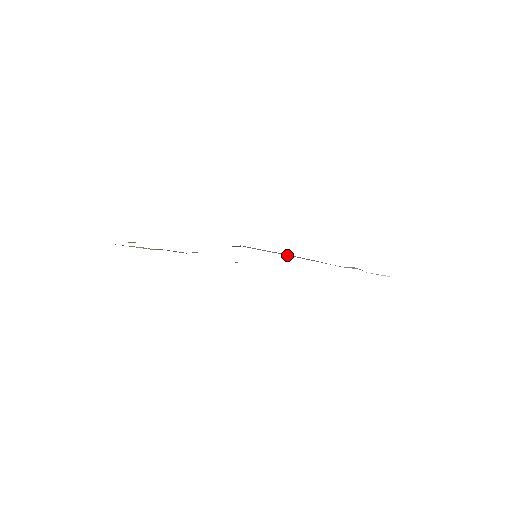
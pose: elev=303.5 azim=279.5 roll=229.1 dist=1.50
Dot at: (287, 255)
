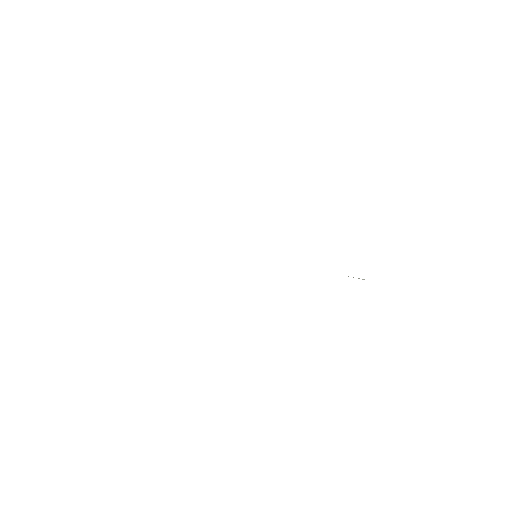
Dot at: occluded
